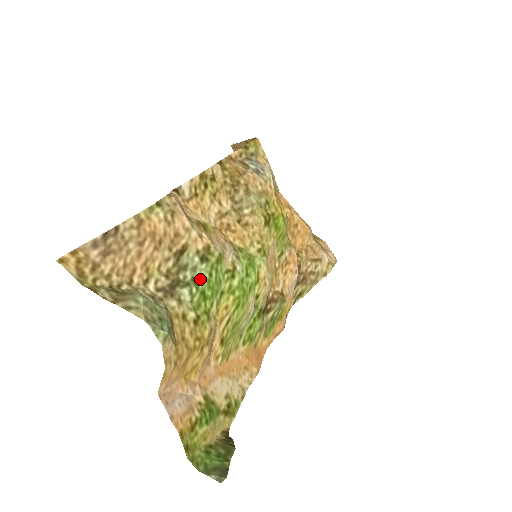
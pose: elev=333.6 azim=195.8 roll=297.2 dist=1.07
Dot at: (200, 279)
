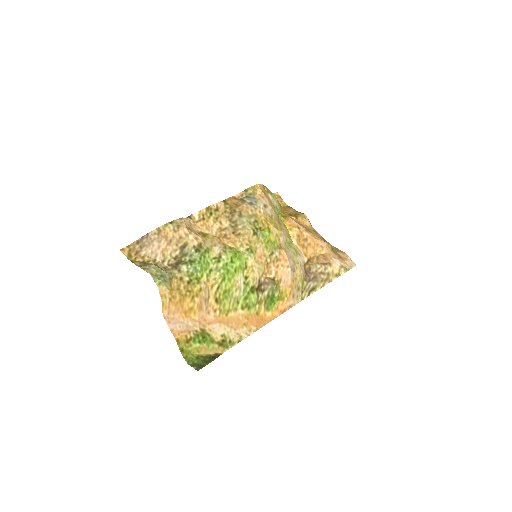
Dot at: (194, 261)
